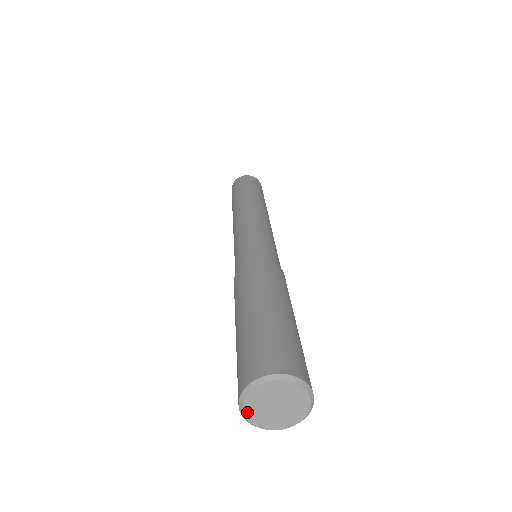
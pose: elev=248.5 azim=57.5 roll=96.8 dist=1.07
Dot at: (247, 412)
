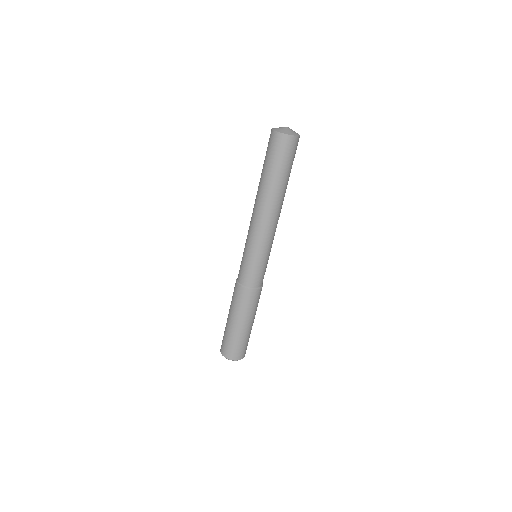
Dot at: (224, 356)
